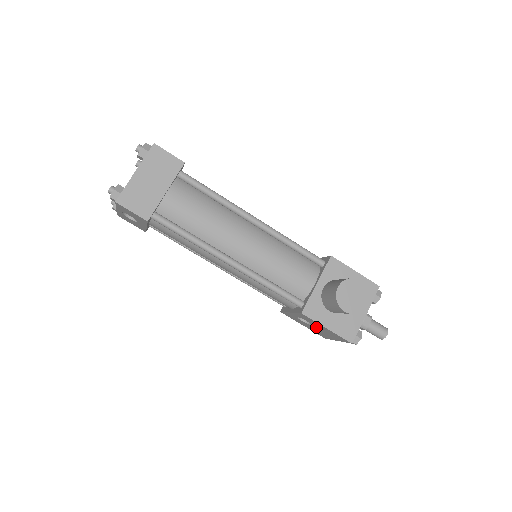
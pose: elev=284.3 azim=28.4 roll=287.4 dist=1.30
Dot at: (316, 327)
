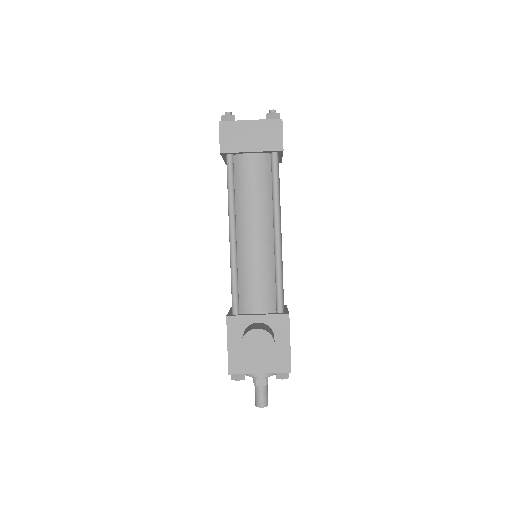
Dot at: occluded
